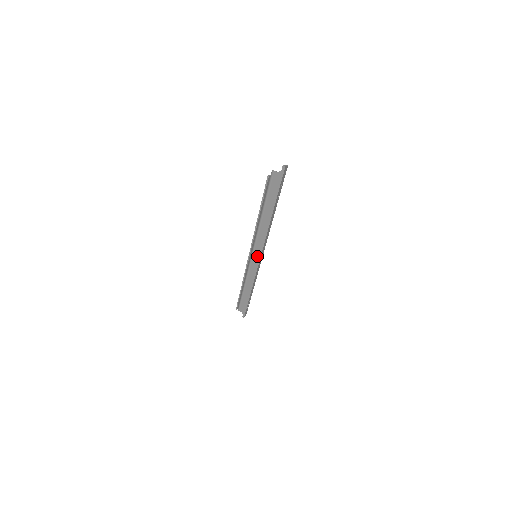
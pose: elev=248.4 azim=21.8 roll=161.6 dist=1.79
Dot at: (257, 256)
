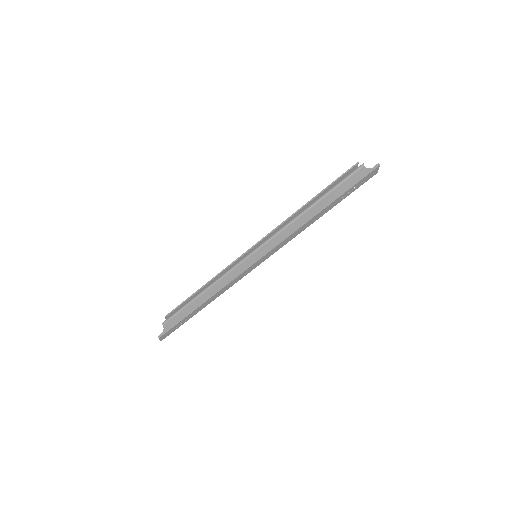
Dot at: (258, 256)
